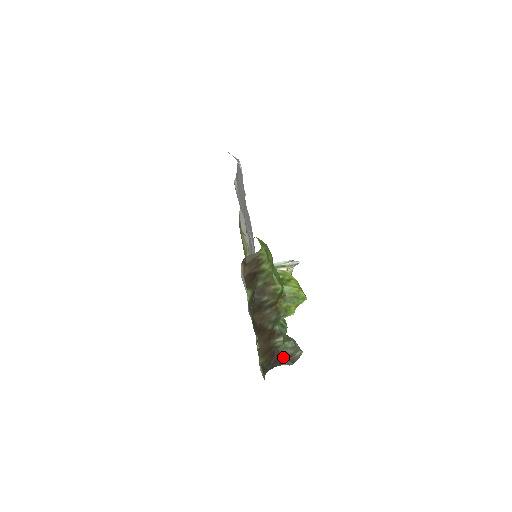
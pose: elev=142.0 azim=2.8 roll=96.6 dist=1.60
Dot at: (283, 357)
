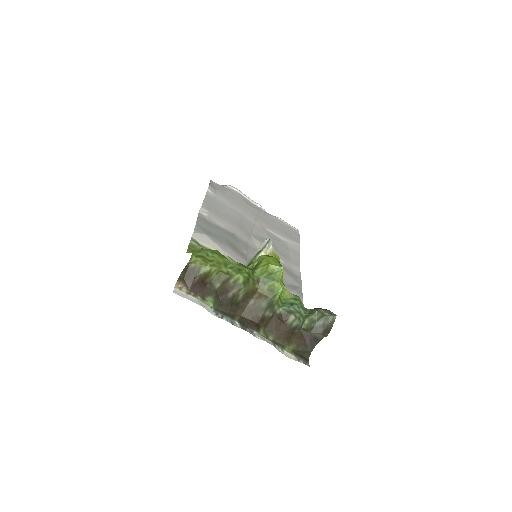
Dot at: (315, 332)
